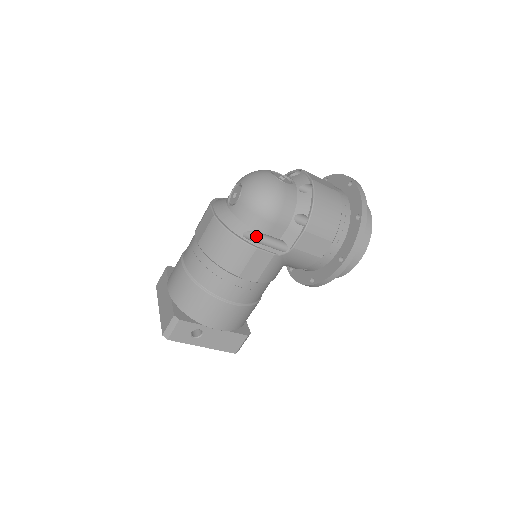
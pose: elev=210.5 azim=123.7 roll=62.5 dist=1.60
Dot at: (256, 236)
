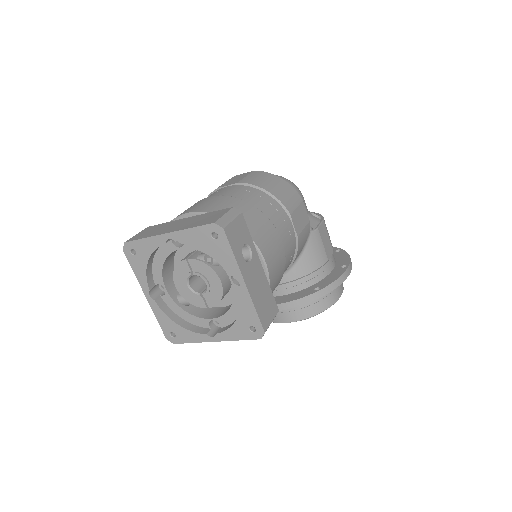
Dot at: occluded
